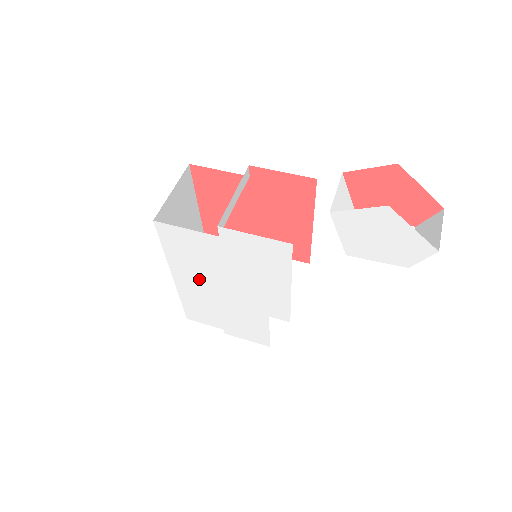
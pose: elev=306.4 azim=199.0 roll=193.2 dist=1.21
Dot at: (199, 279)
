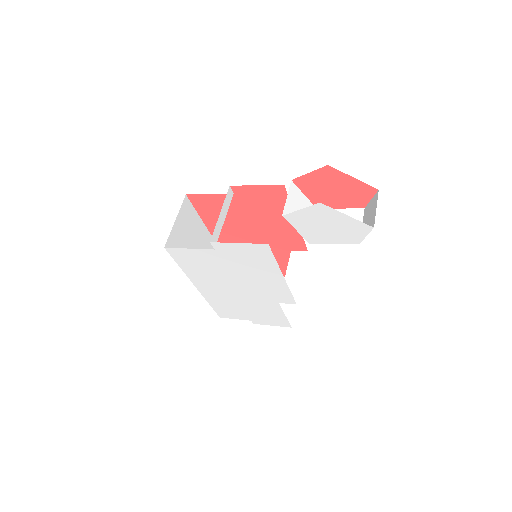
Dot at: (215, 284)
